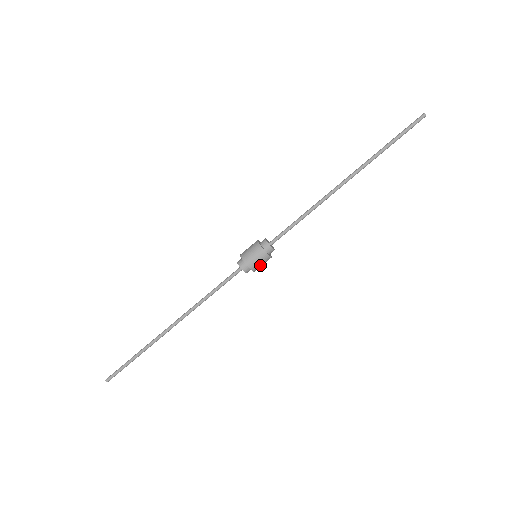
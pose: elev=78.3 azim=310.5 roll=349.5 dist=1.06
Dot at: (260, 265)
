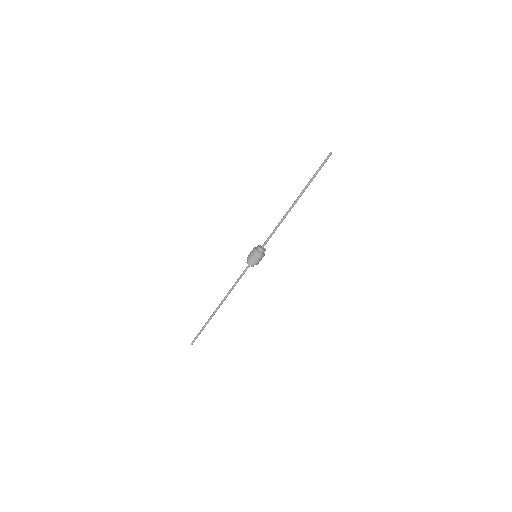
Dot at: occluded
